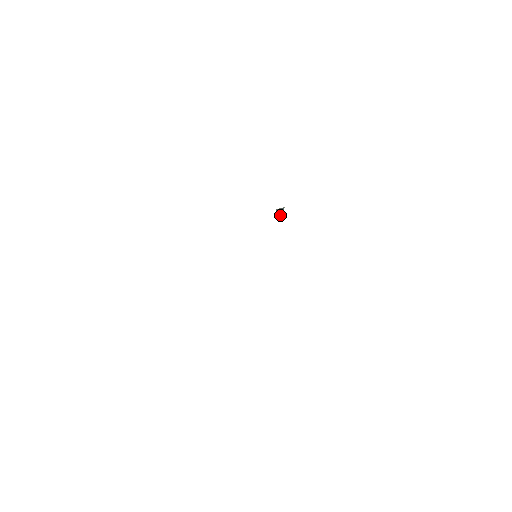
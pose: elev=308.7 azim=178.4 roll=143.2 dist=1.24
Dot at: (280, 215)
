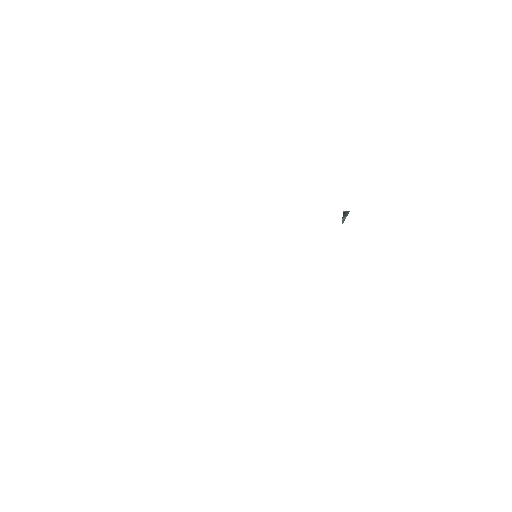
Dot at: (344, 218)
